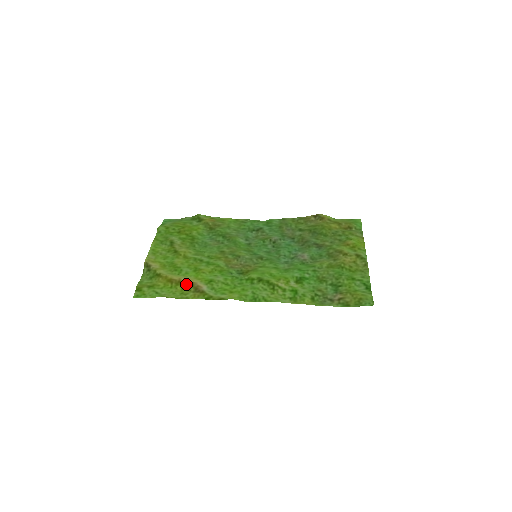
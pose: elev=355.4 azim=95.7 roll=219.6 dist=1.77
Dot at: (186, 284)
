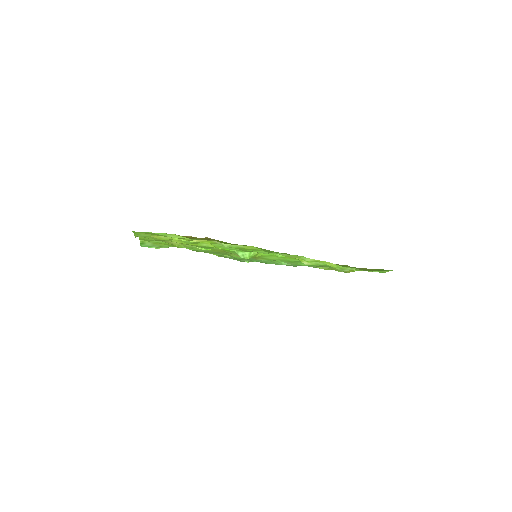
Dot at: (194, 238)
